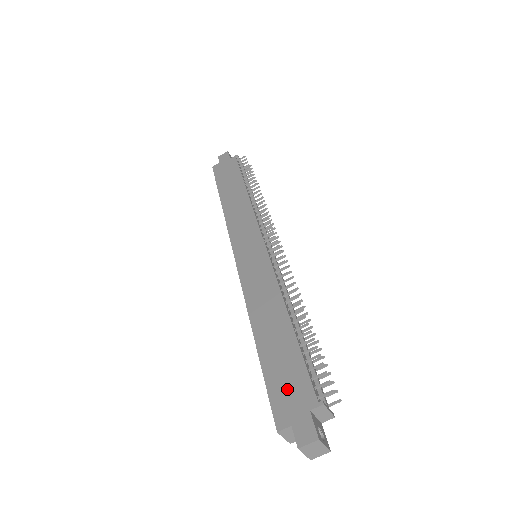
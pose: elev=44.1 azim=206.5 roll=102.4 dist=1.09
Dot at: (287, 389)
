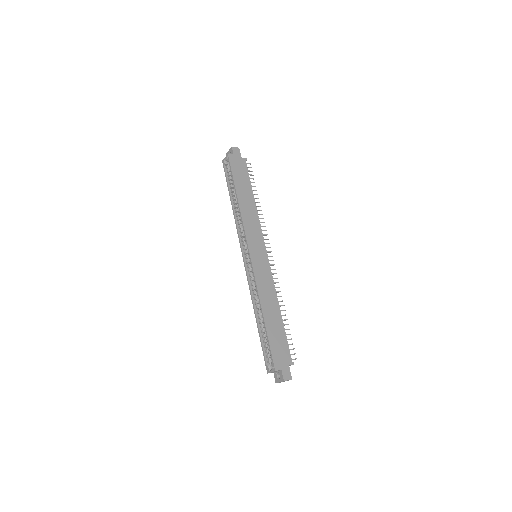
Dot at: (280, 352)
